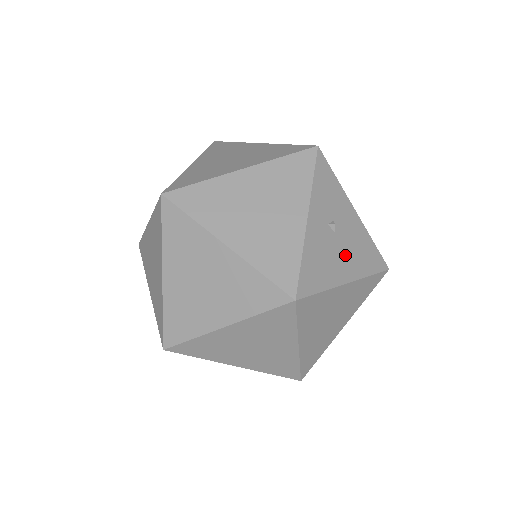
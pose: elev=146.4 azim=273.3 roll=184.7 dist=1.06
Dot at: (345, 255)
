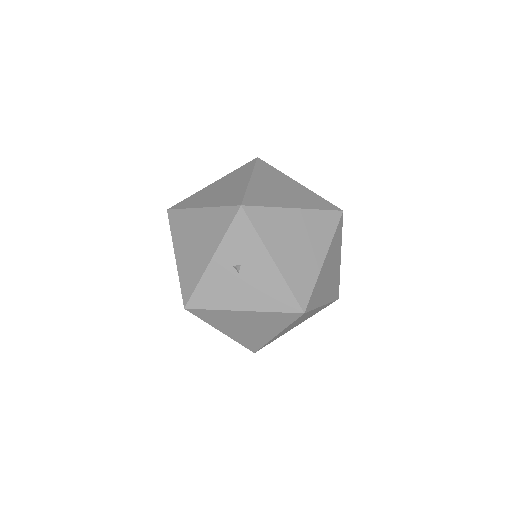
Dot at: (246, 291)
